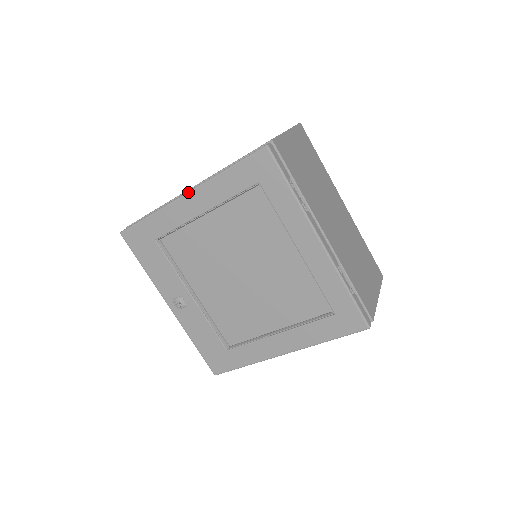
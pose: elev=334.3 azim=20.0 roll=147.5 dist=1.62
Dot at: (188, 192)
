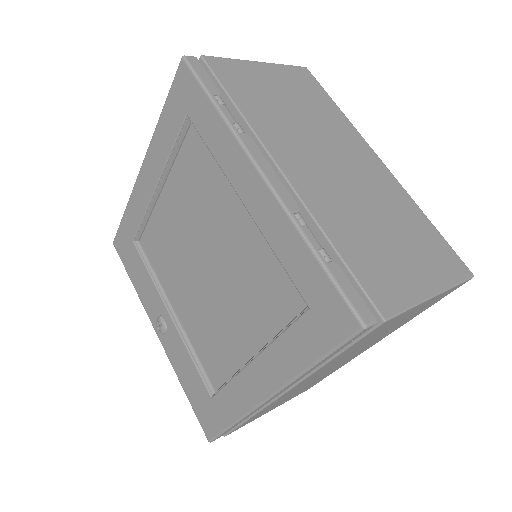
Dot at: (142, 164)
